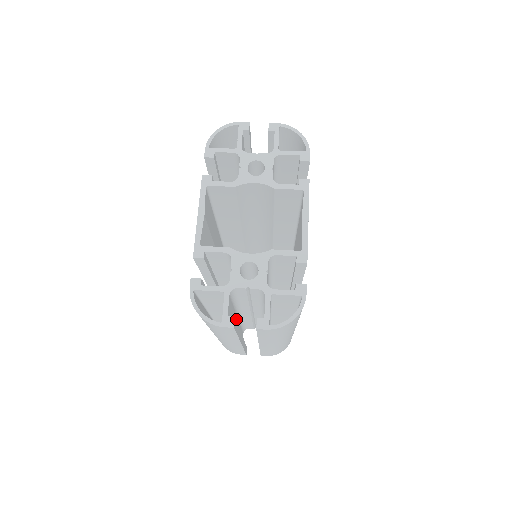
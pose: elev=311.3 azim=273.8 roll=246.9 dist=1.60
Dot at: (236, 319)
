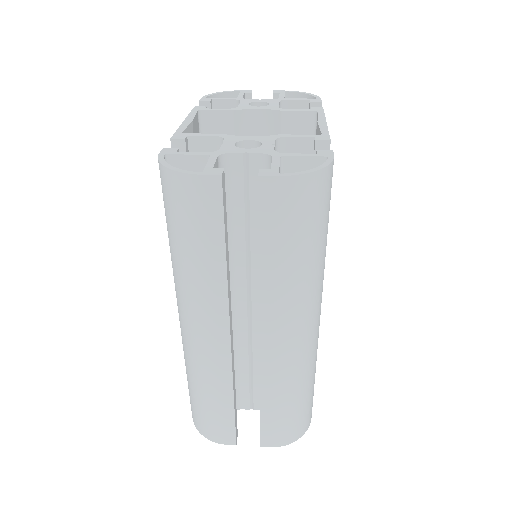
Dot at: occluded
